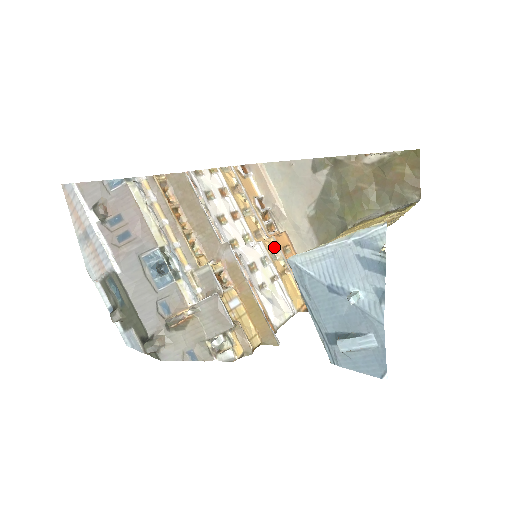
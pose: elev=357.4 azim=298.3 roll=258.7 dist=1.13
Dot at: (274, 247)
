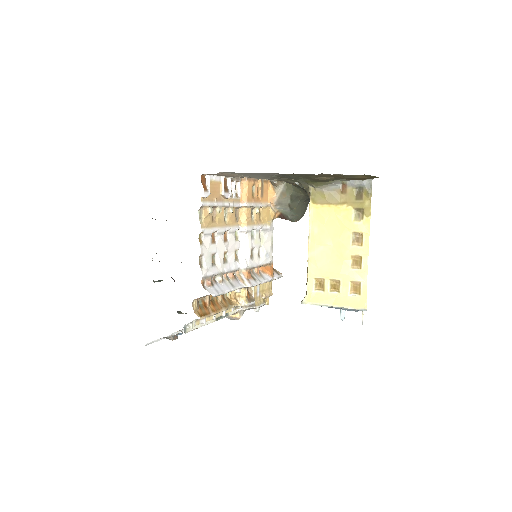
Dot at: (250, 210)
